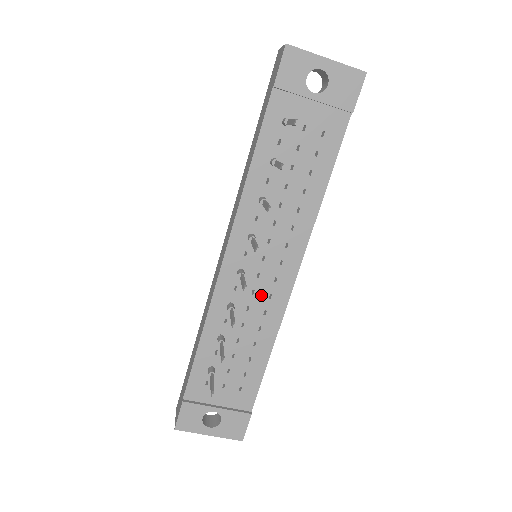
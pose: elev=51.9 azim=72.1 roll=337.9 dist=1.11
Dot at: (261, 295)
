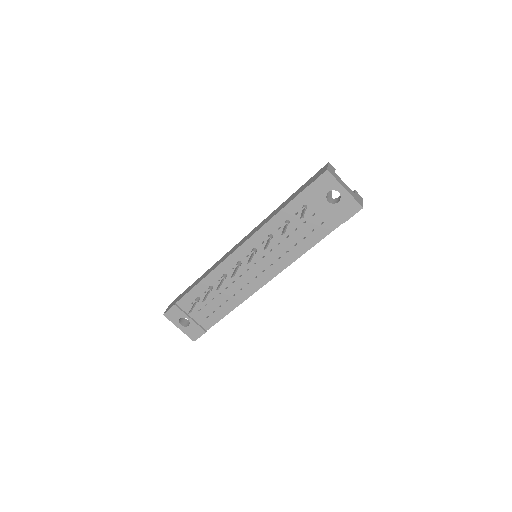
Dot at: (244, 280)
